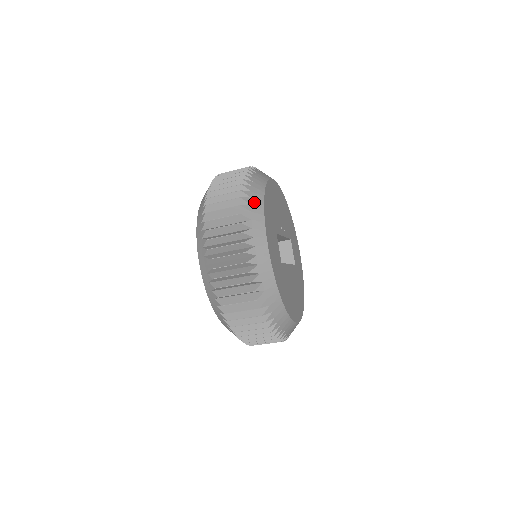
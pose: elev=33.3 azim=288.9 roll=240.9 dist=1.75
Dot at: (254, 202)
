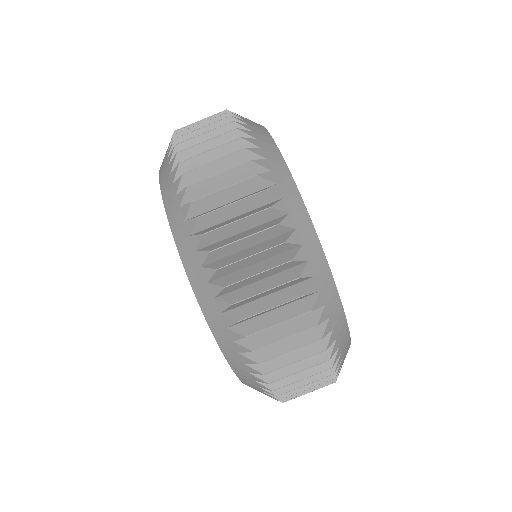
Dot at: occluded
